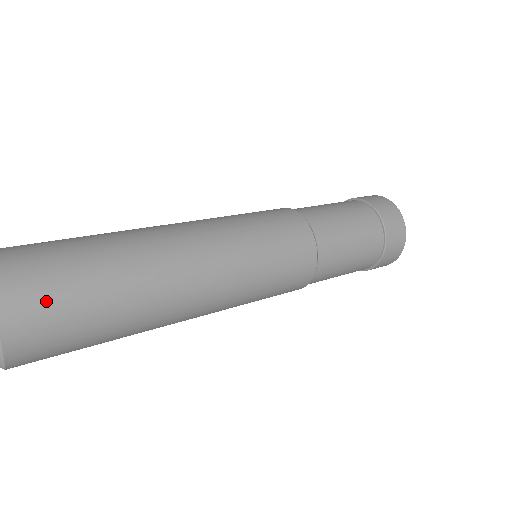
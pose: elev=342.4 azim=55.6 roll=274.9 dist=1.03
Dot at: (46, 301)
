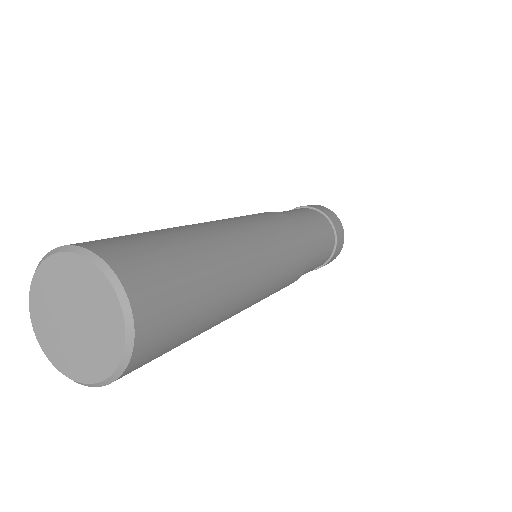
Dot at: (164, 289)
